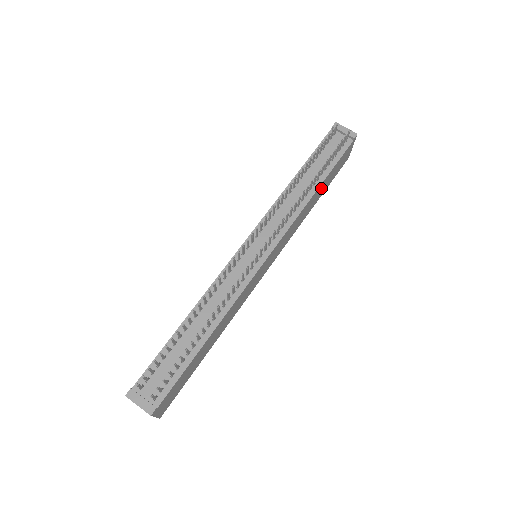
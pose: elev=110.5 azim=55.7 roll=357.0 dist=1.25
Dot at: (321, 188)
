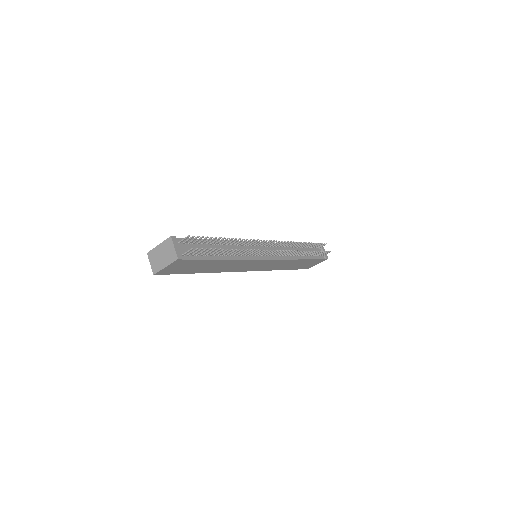
Dot at: (299, 263)
